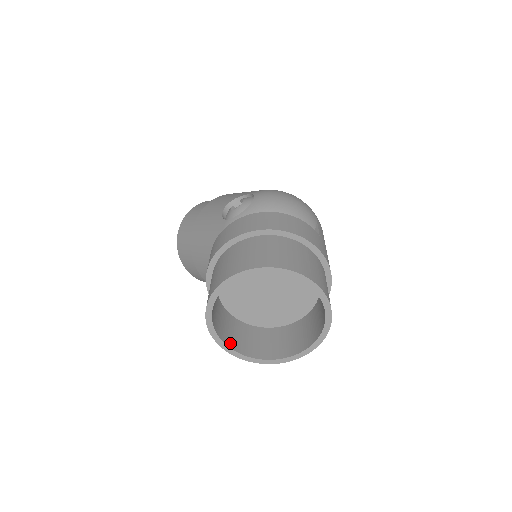
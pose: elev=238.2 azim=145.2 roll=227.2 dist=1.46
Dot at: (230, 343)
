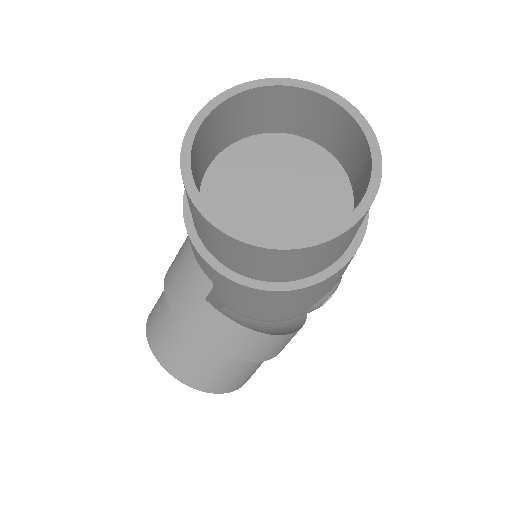
Dot at: occluded
